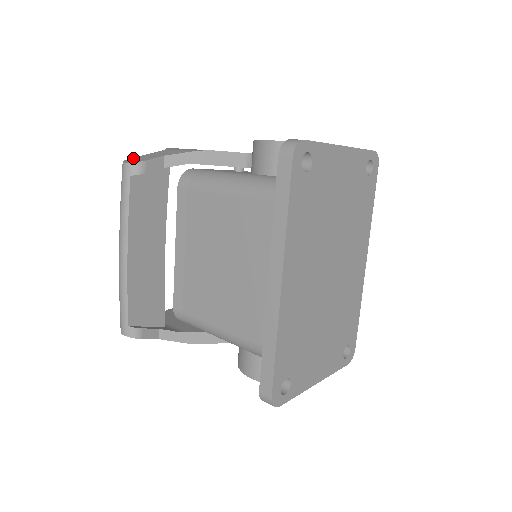
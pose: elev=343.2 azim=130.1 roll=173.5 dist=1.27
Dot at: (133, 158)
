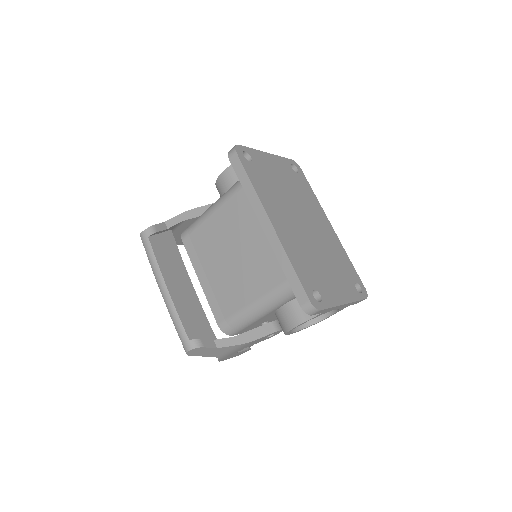
Dot at: occluded
